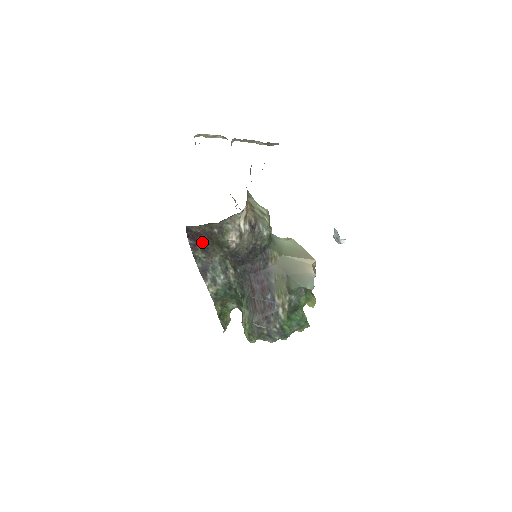
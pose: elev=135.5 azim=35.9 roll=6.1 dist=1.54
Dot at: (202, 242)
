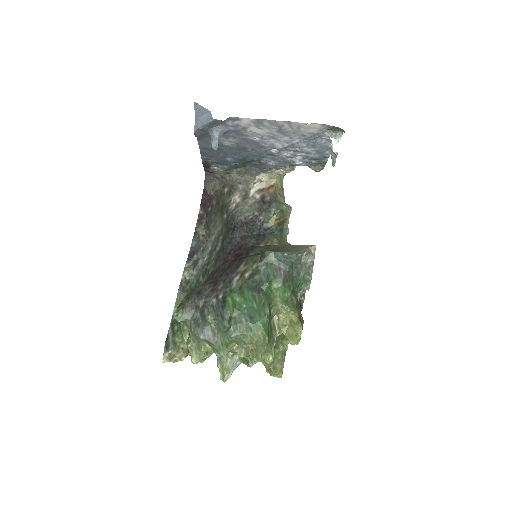
Dot at: (210, 211)
